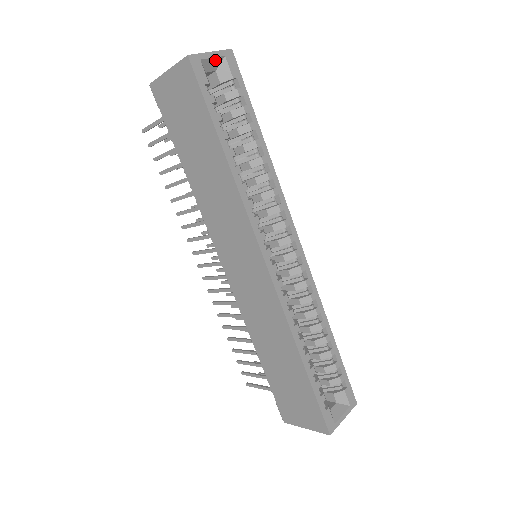
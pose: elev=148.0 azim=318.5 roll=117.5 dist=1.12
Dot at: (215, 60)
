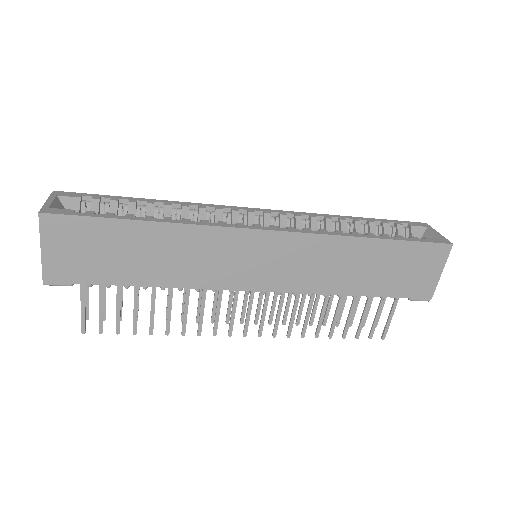
Dot at: (56, 203)
